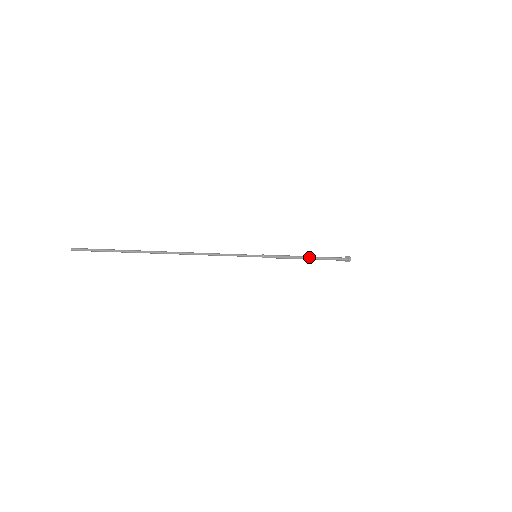
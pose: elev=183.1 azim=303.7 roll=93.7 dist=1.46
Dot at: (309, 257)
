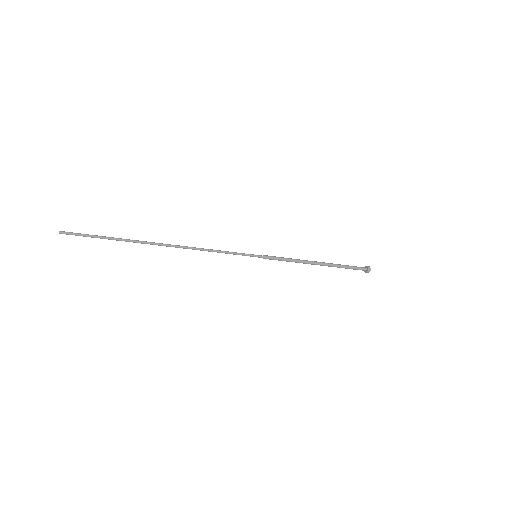
Dot at: (319, 263)
